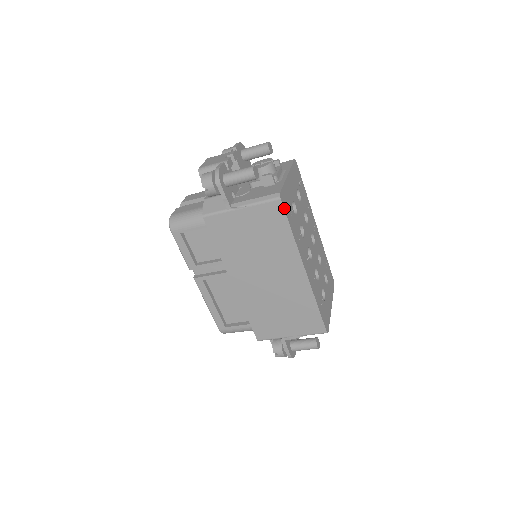
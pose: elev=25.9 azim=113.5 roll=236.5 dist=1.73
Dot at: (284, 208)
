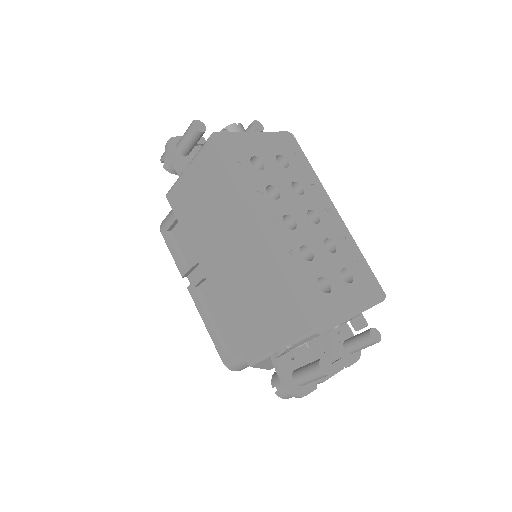
Dot at: (217, 148)
